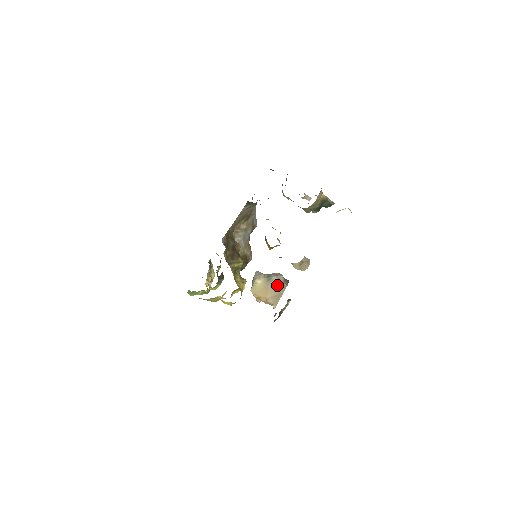
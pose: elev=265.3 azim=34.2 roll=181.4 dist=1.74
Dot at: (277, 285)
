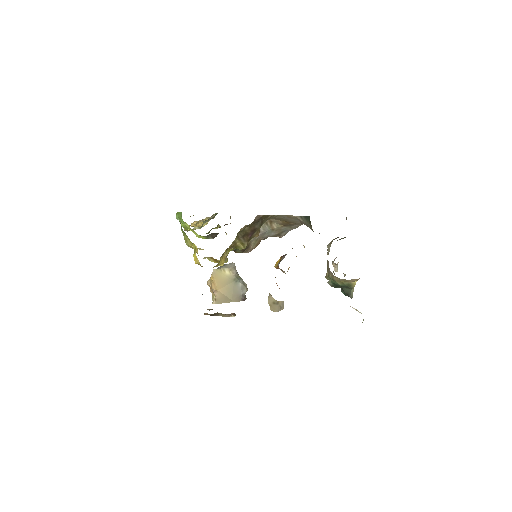
Dot at: (236, 291)
